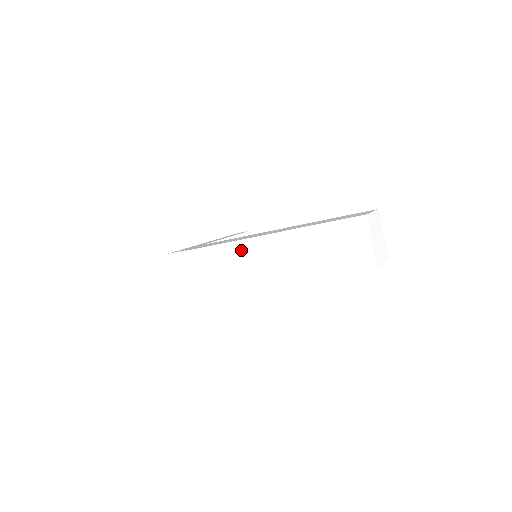
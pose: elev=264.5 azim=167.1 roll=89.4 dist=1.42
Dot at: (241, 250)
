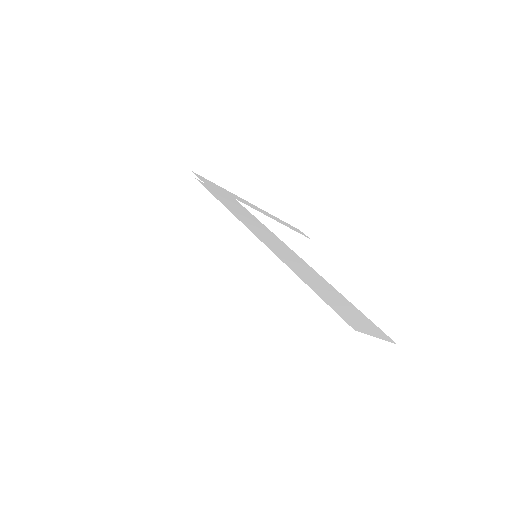
Dot at: (229, 229)
